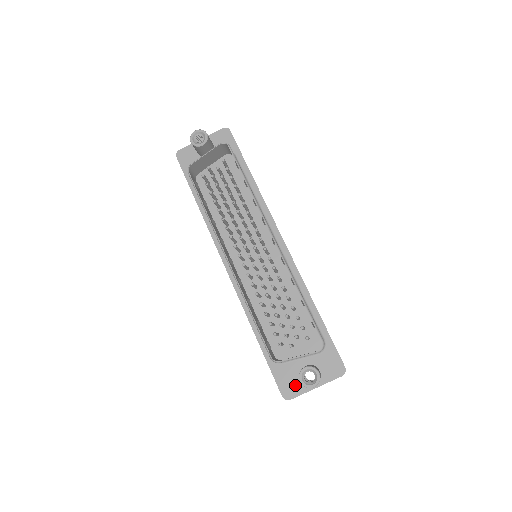
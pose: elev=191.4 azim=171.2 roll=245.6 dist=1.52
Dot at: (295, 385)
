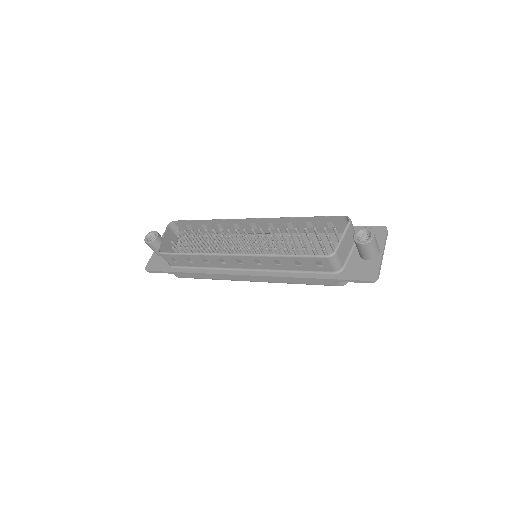
Dot at: (368, 267)
